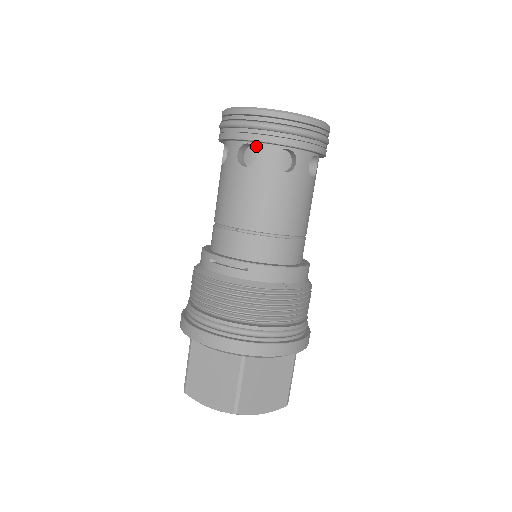
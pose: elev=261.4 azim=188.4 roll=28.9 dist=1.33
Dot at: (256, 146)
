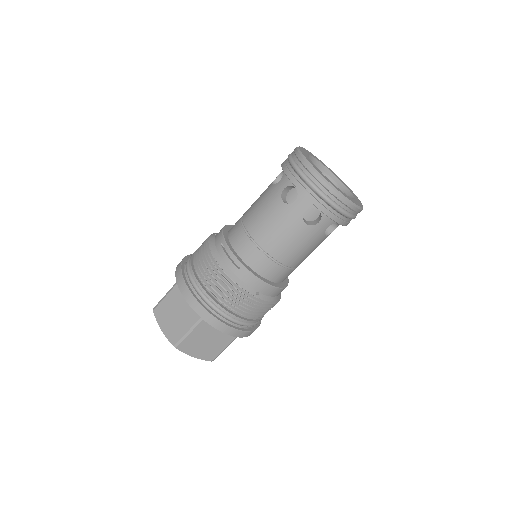
Dot at: (299, 194)
